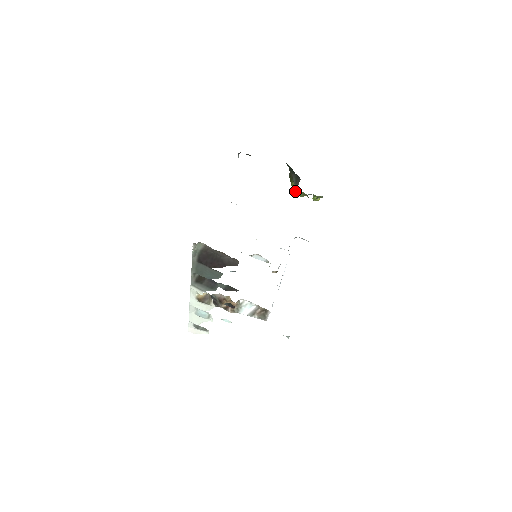
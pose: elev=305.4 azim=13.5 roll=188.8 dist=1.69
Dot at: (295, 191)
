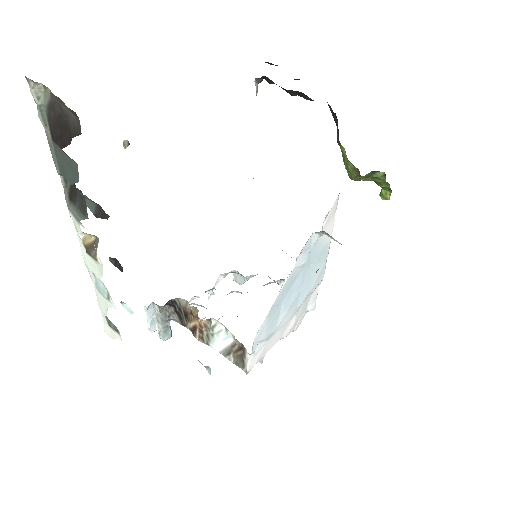
Dot at: occluded
